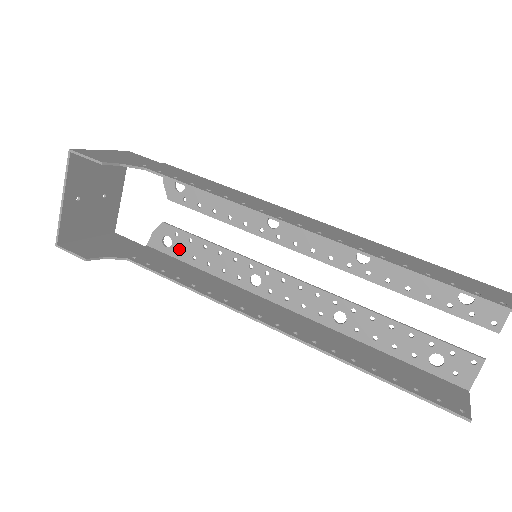
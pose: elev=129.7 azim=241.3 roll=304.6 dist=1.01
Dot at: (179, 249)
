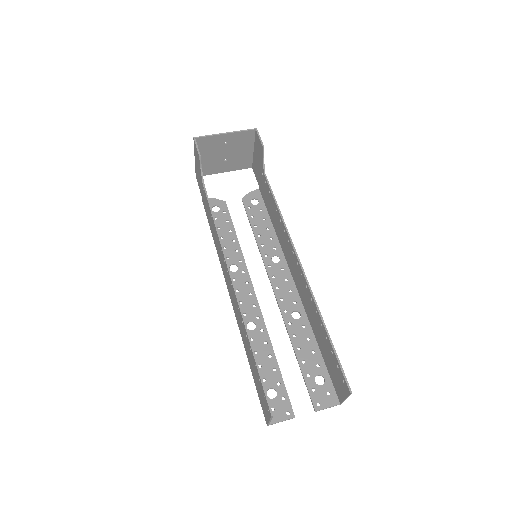
Dot at: (217, 217)
